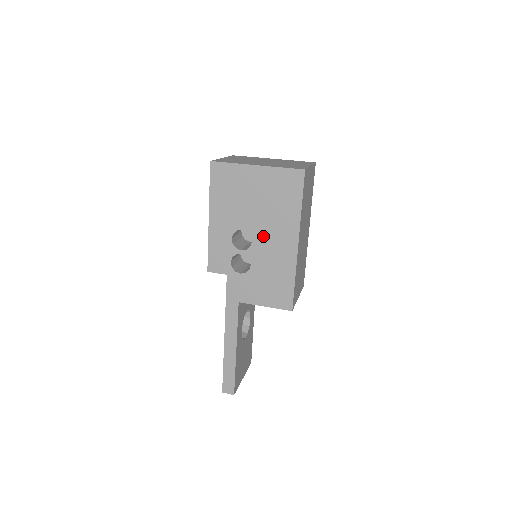
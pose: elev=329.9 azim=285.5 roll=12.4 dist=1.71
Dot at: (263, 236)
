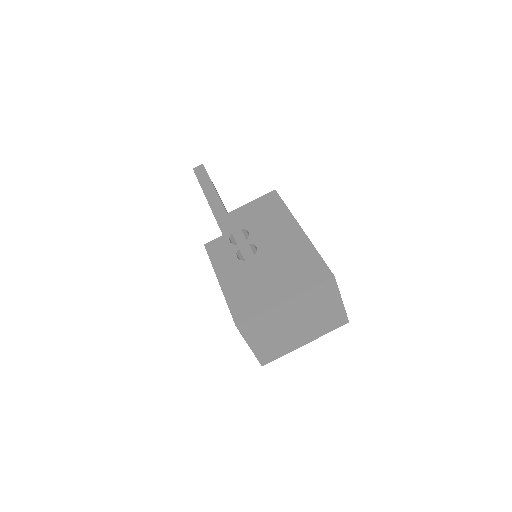
Dot at: occluded
